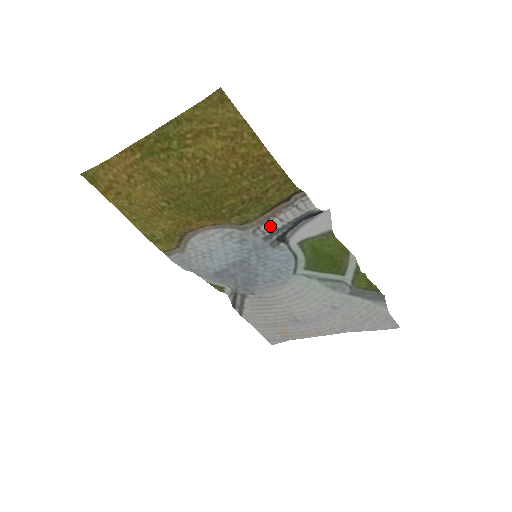
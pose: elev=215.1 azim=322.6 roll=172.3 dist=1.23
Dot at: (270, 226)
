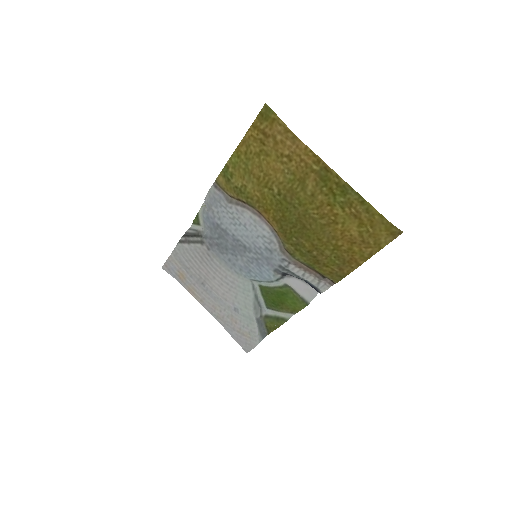
Dot at: (295, 269)
